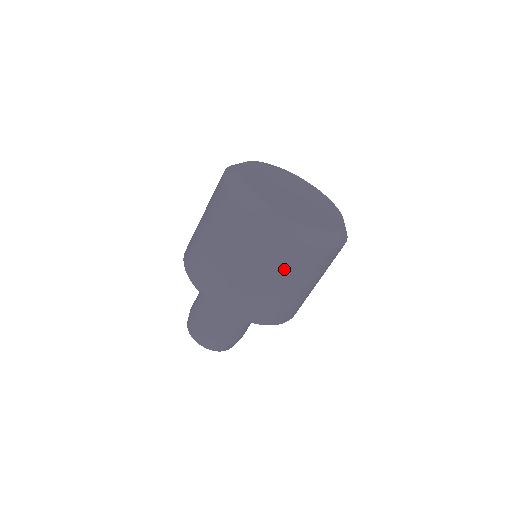
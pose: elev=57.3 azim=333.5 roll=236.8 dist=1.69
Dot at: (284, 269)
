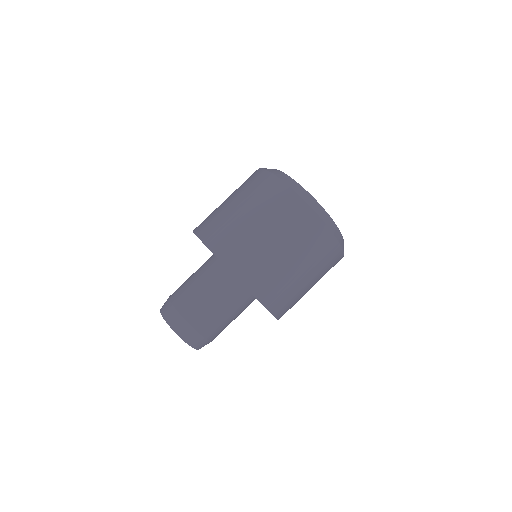
Dot at: (322, 271)
